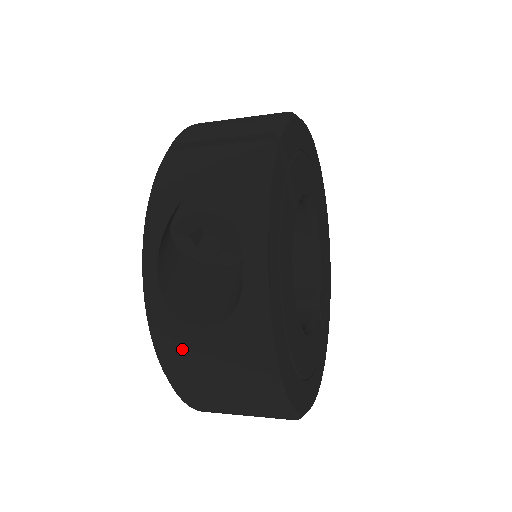
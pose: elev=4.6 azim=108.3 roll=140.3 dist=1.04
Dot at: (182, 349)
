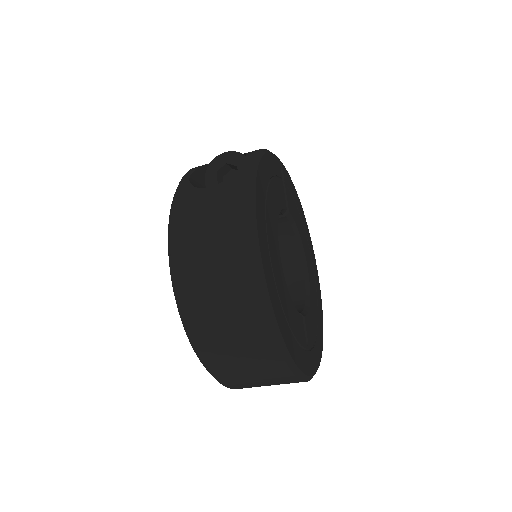
Dot at: (190, 205)
